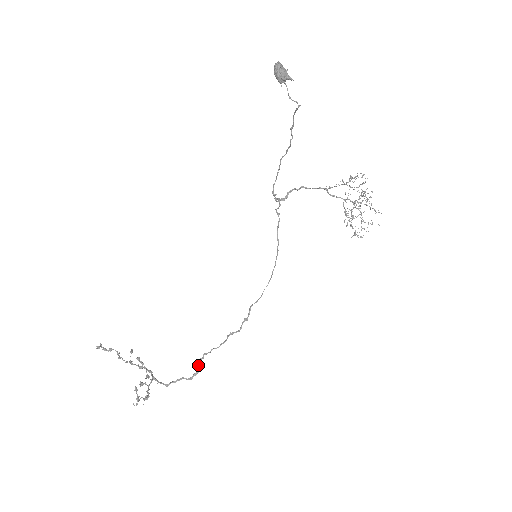
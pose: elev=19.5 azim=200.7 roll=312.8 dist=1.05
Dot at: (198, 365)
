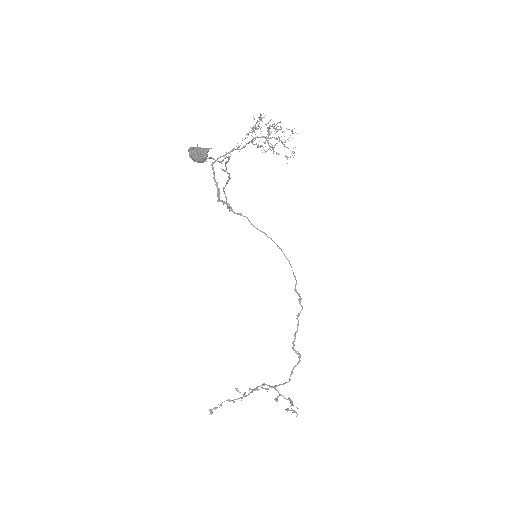
Dot at: (296, 352)
